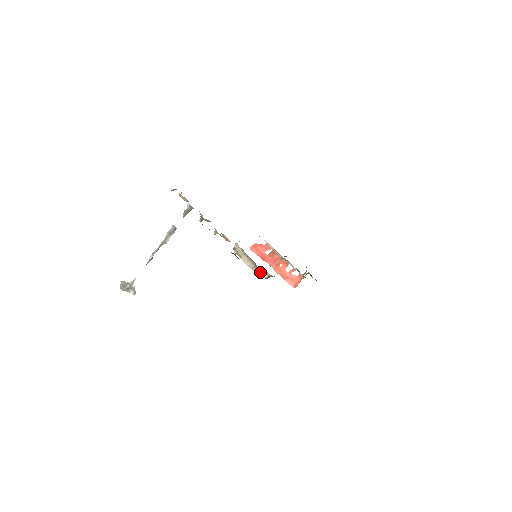
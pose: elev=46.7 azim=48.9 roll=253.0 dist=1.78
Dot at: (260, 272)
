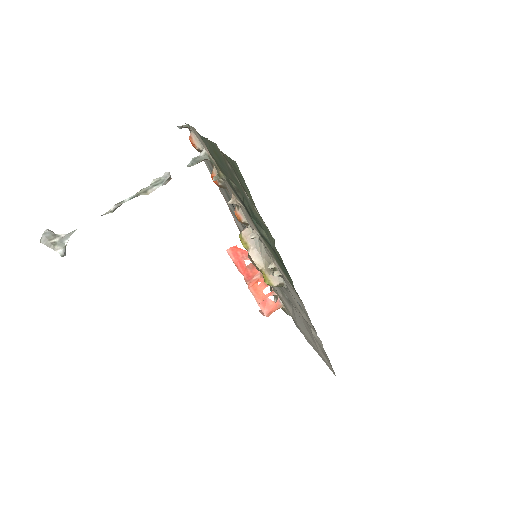
Dot at: (277, 274)
